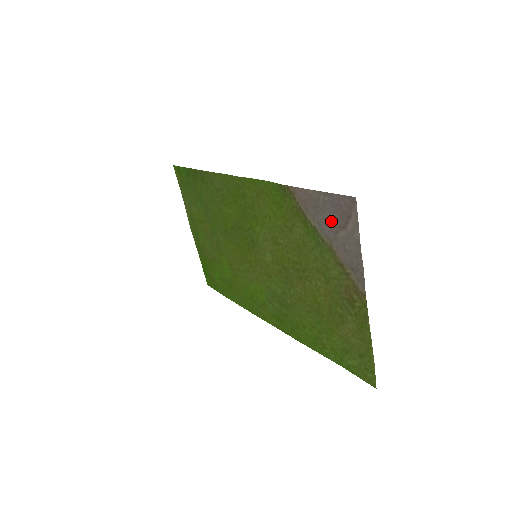
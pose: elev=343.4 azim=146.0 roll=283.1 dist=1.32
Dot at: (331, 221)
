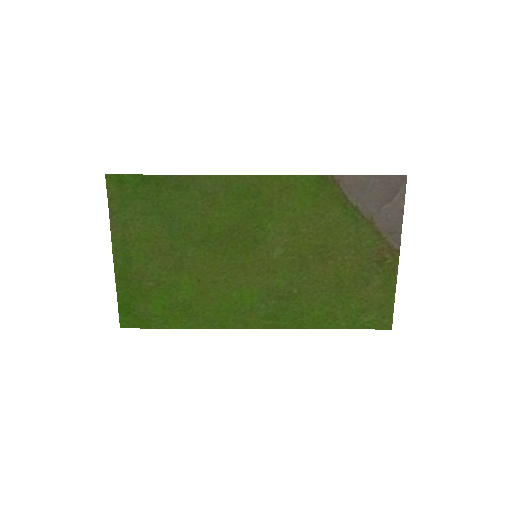
Dot at: (378, 198)
